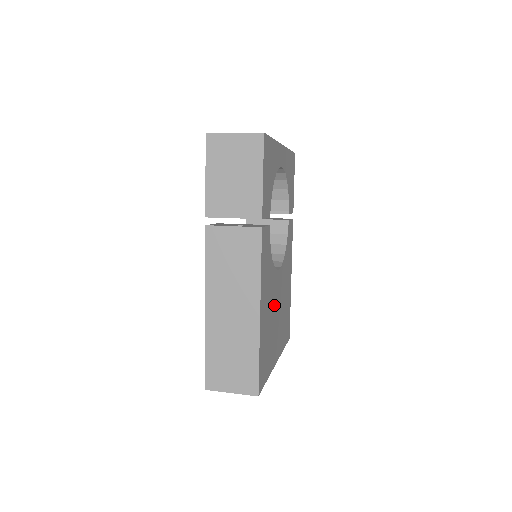
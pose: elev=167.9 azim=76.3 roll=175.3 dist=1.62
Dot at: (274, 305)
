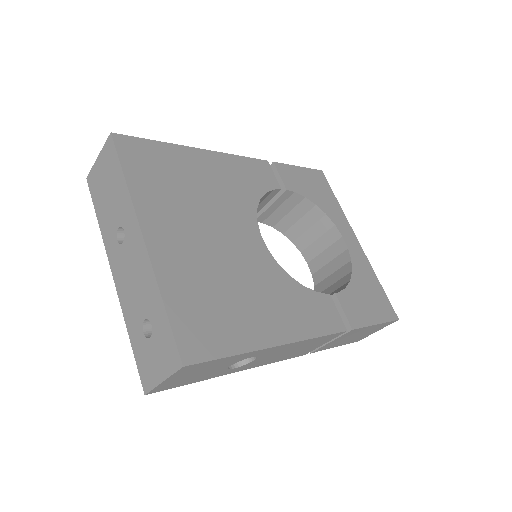
Dot at: (219, 215)
